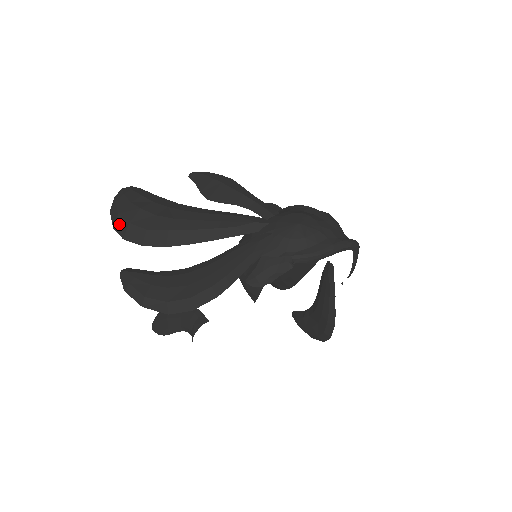
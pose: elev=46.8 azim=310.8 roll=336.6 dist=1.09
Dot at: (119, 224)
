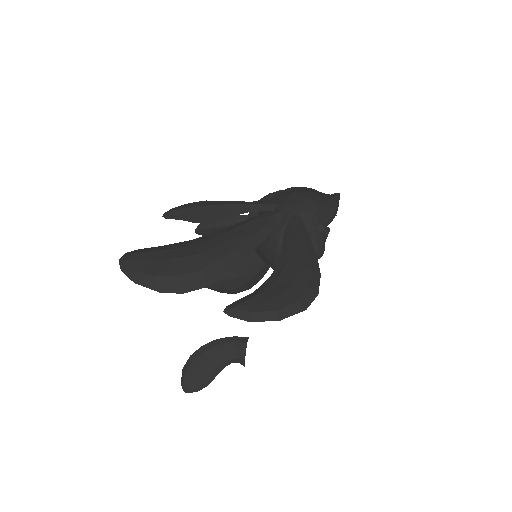
Dot at: (165, 284)
